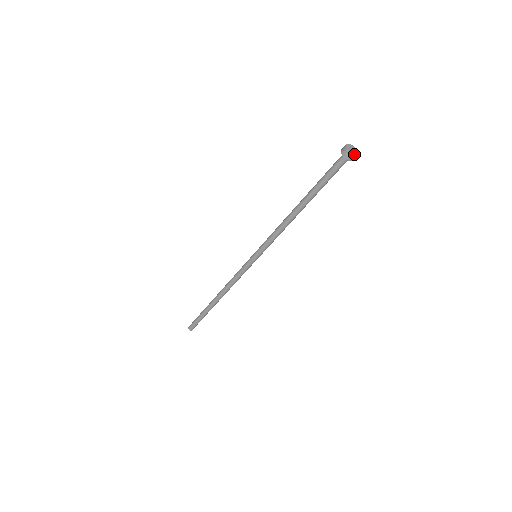
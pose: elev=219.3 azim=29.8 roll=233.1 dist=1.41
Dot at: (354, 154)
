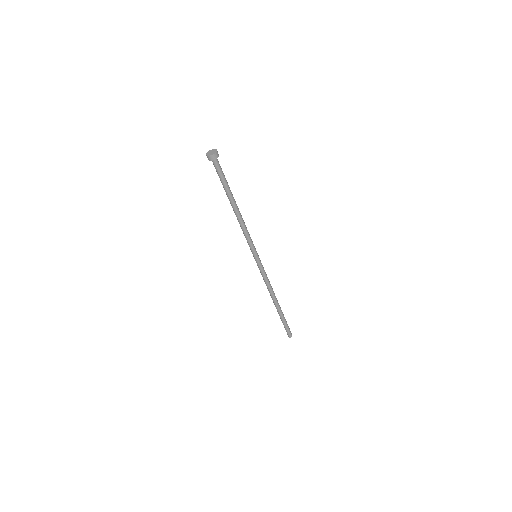
Dot at: (215, 152)
